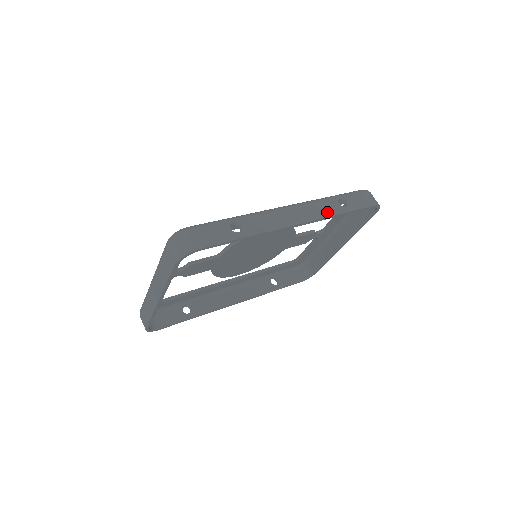
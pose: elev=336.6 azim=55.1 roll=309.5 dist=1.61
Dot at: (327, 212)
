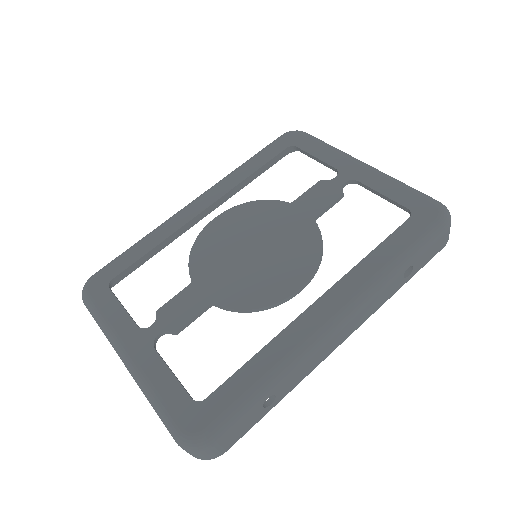
Dot at: (383, 300)
